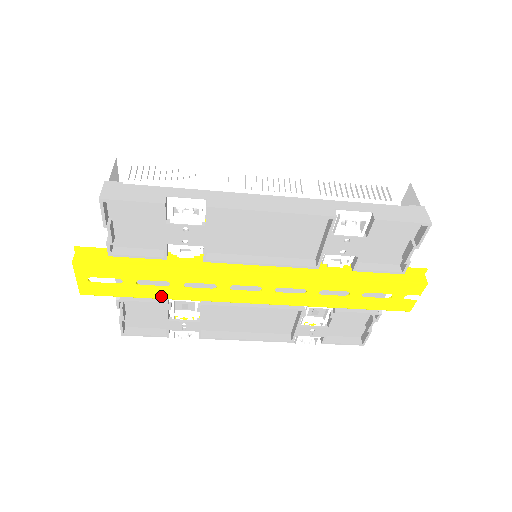
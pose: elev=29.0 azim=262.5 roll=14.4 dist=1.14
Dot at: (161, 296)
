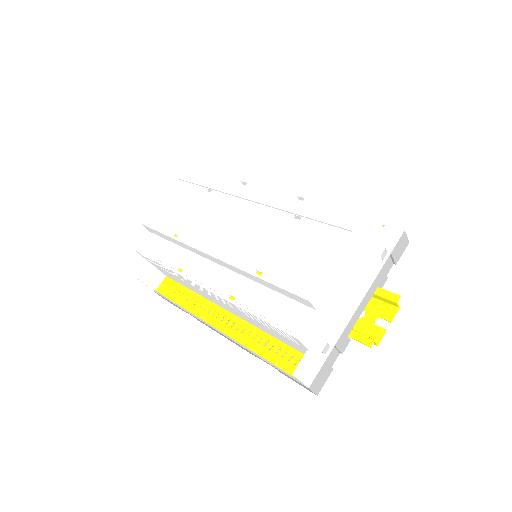
Dot at: occluded
